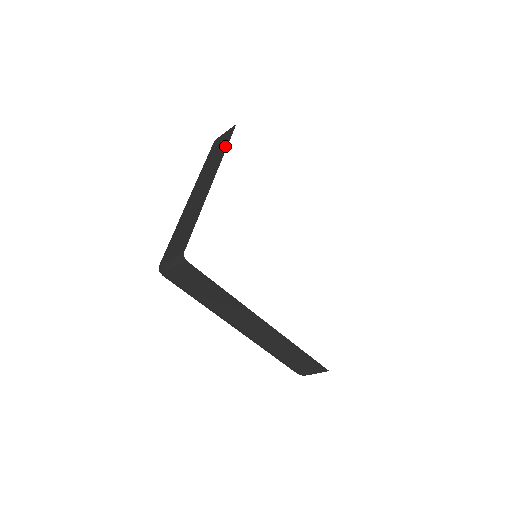
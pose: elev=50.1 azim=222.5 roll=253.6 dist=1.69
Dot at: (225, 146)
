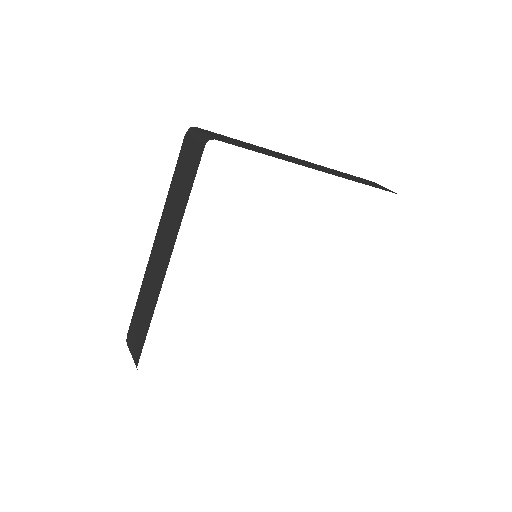
Dot at: (187, 194)
